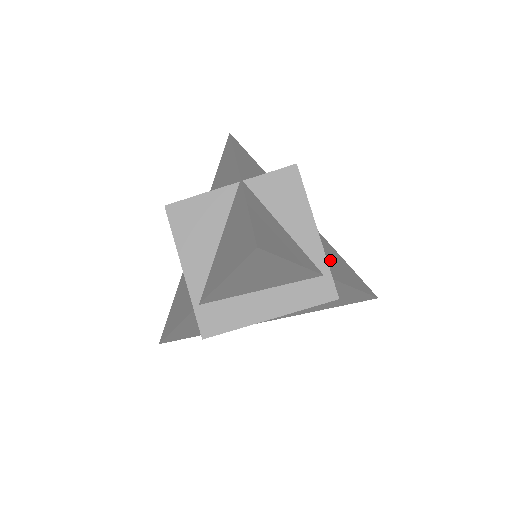
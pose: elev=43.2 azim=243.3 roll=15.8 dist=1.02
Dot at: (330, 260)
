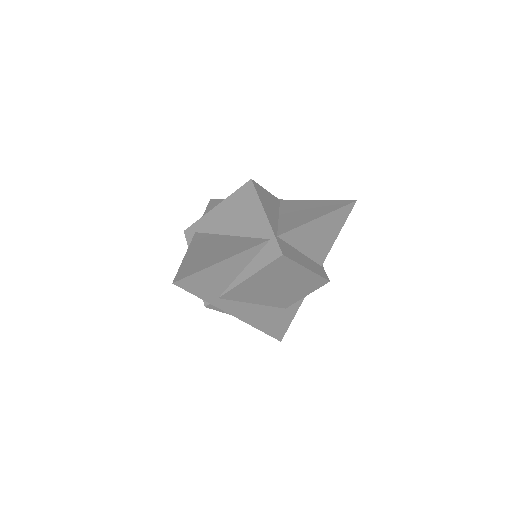
Dot at: occluded
